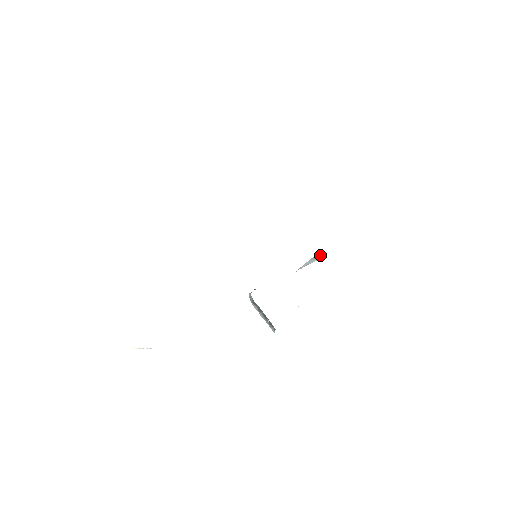
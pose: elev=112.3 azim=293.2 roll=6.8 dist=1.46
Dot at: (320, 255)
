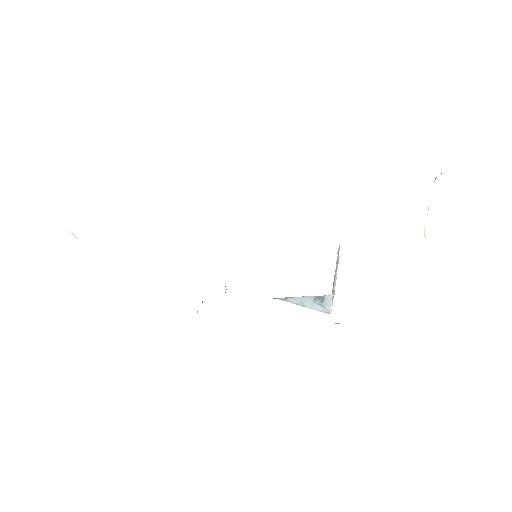
Dot at: (327, 305)
